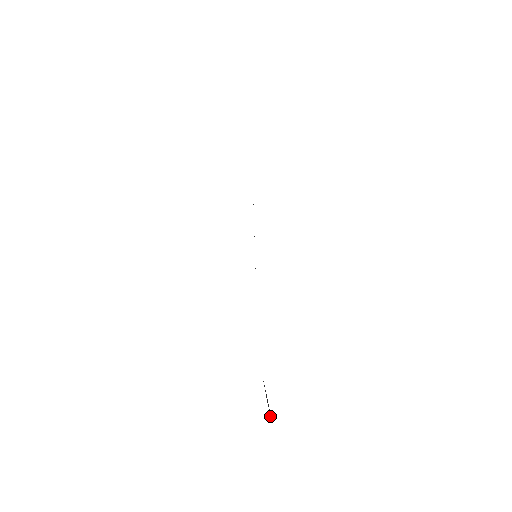
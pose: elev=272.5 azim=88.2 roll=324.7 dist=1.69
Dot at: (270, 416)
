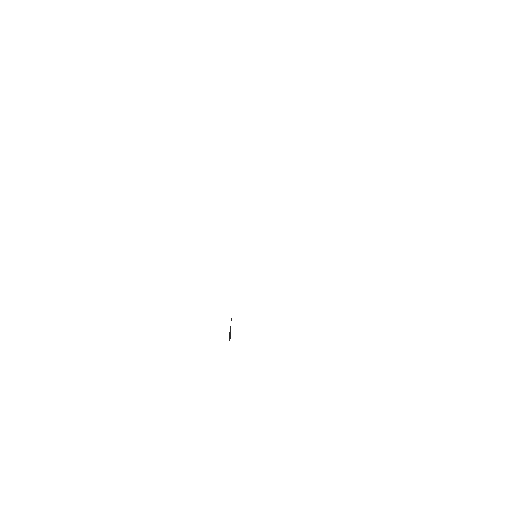
Dot at: (231, 318)
